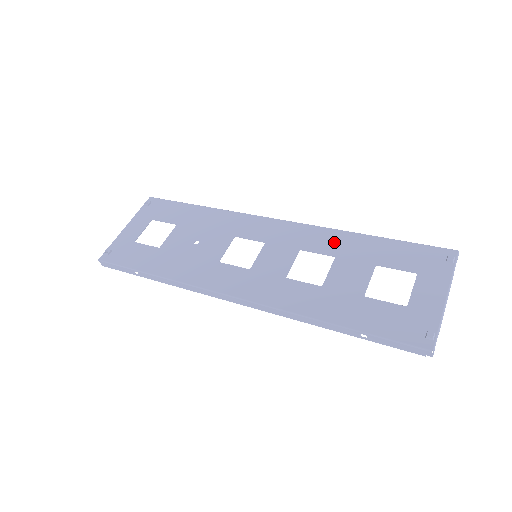
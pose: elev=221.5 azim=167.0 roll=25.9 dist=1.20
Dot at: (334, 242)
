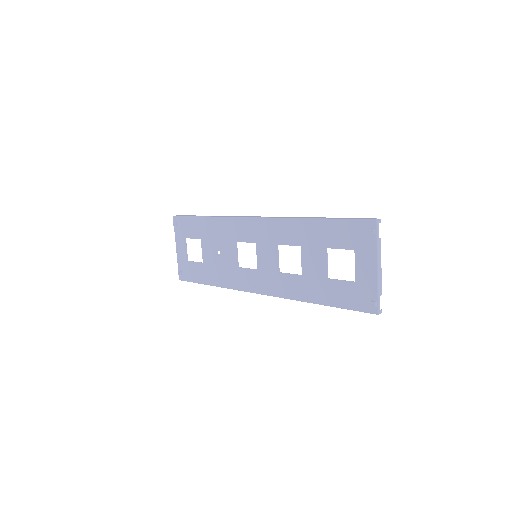
Dot at: (295, 232)
